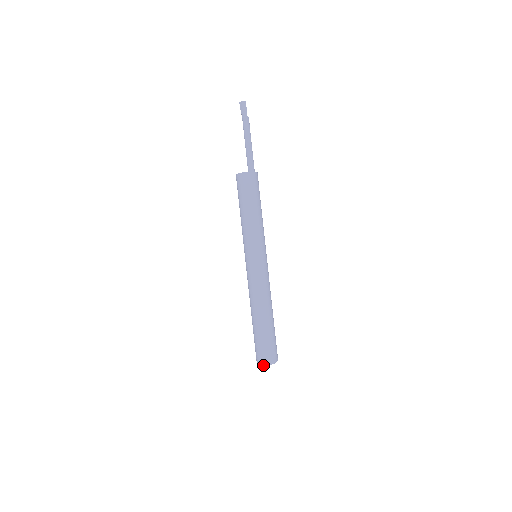
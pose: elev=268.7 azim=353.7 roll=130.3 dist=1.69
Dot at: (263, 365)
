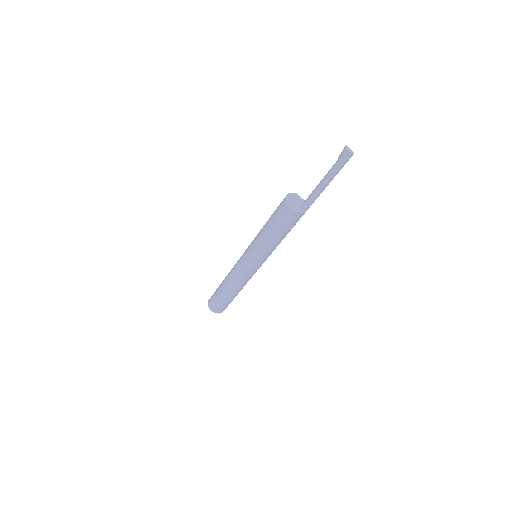
Dot at: (213, 311)
